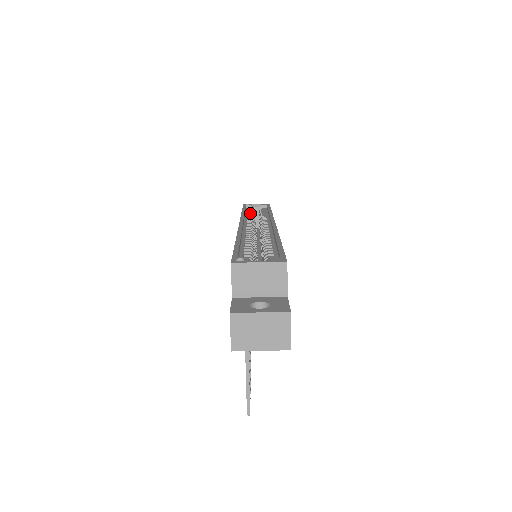
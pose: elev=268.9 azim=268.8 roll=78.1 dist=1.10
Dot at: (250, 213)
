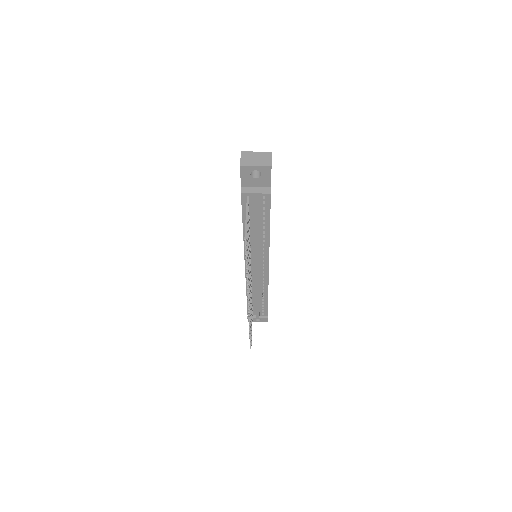
Dot at: occluded
